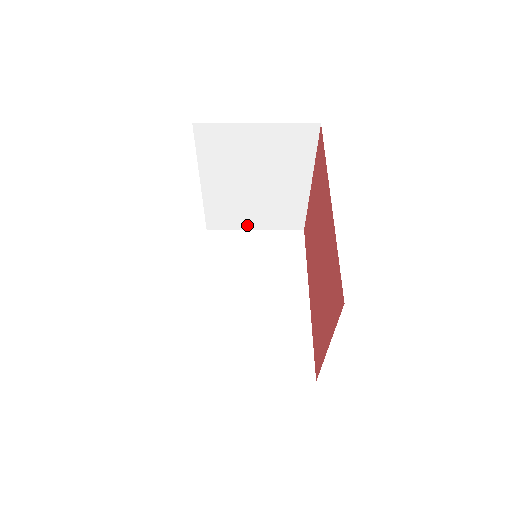
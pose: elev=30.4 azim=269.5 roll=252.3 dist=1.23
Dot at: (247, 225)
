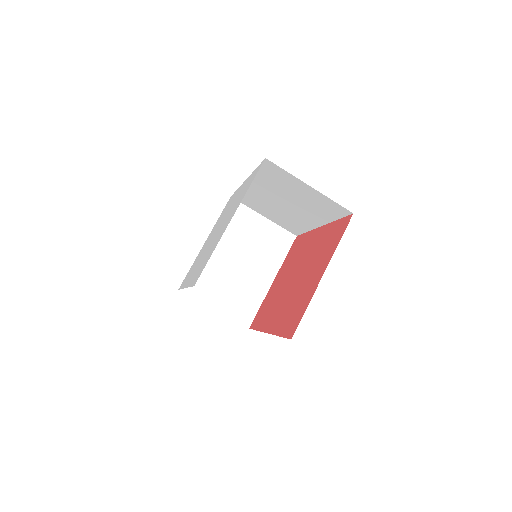
Dot at: (211, 301)
